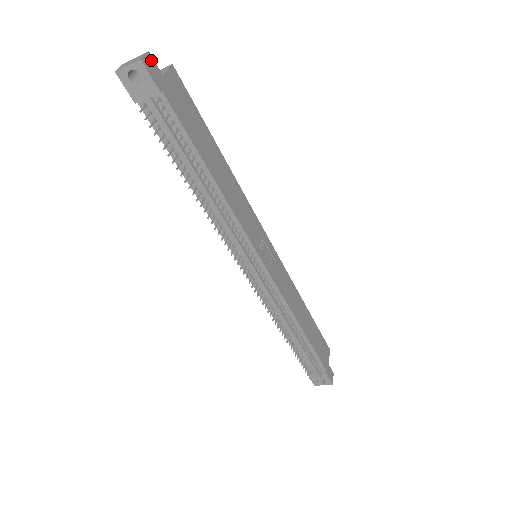
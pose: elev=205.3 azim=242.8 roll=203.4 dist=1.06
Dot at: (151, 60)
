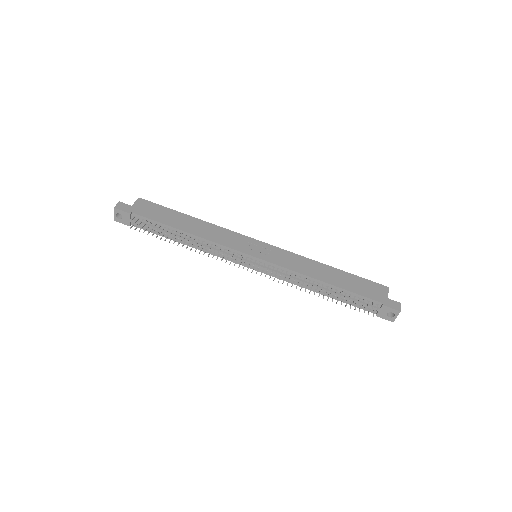
Dot at: (122, 204)
